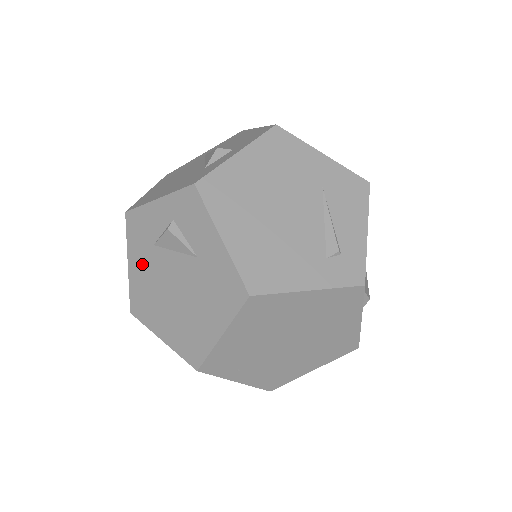
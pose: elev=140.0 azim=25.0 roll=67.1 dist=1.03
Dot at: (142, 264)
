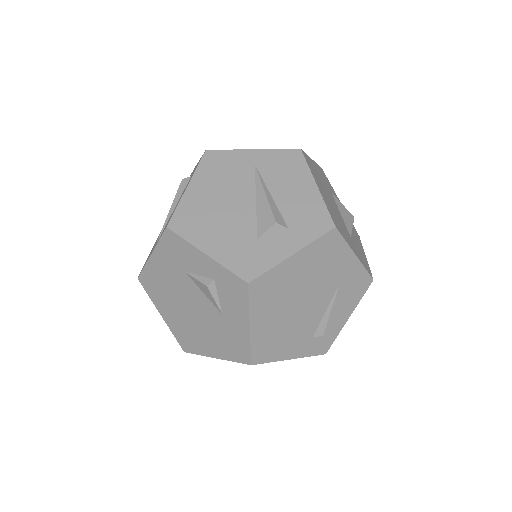
Dot at: (166, 269)
